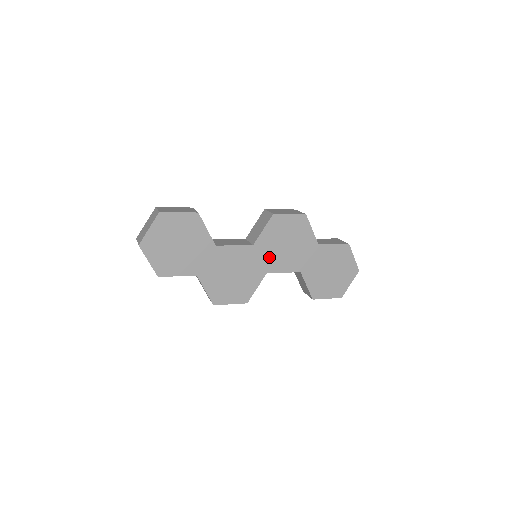
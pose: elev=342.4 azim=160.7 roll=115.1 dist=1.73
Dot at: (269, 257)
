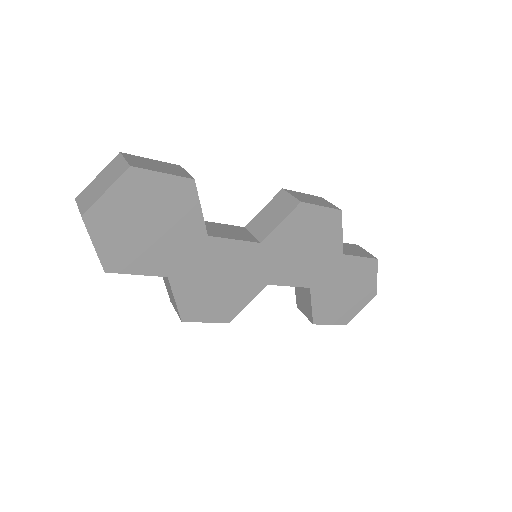
Dot at: (277, 263)
